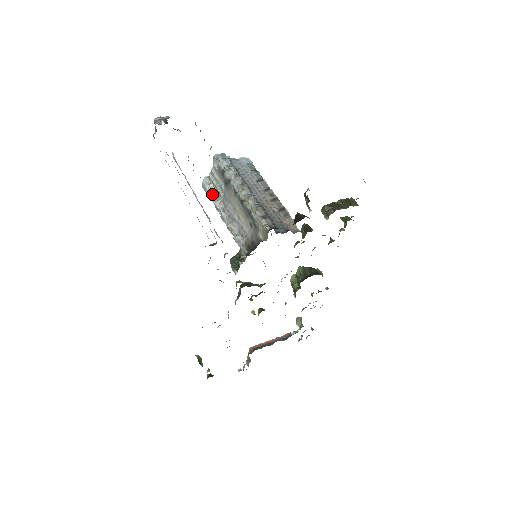
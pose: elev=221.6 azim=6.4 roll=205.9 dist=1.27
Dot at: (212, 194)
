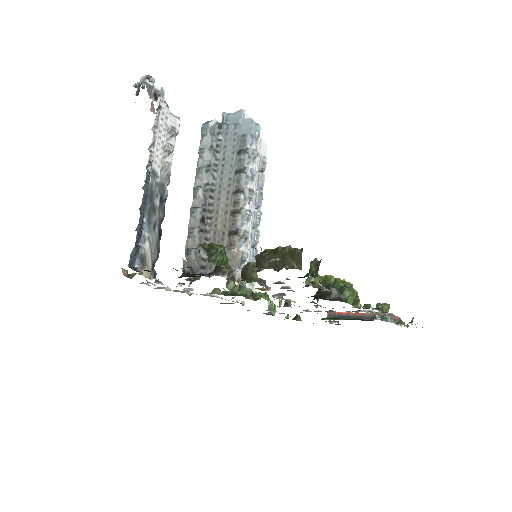
Dot at: occluded
